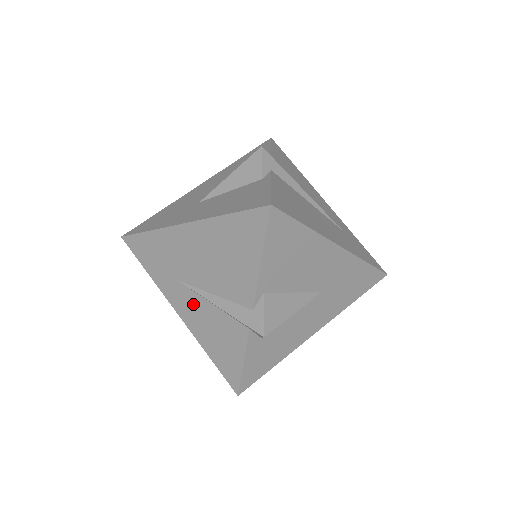
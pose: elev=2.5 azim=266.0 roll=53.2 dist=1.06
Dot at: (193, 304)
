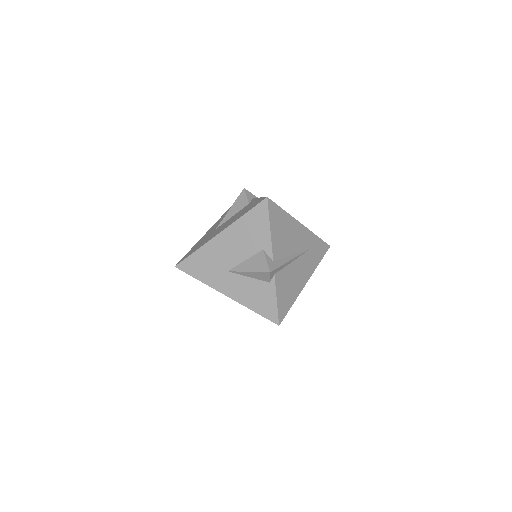
Dot at: occluded
